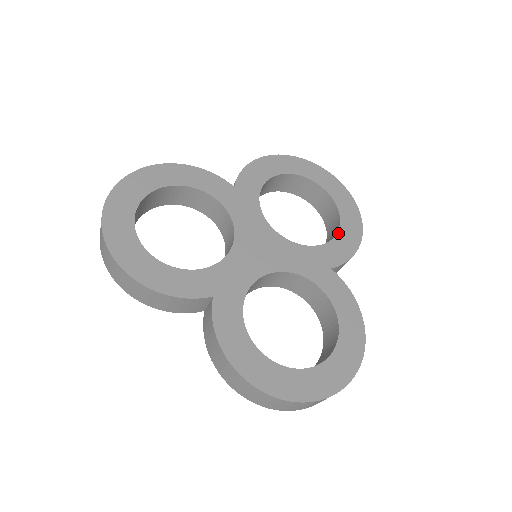
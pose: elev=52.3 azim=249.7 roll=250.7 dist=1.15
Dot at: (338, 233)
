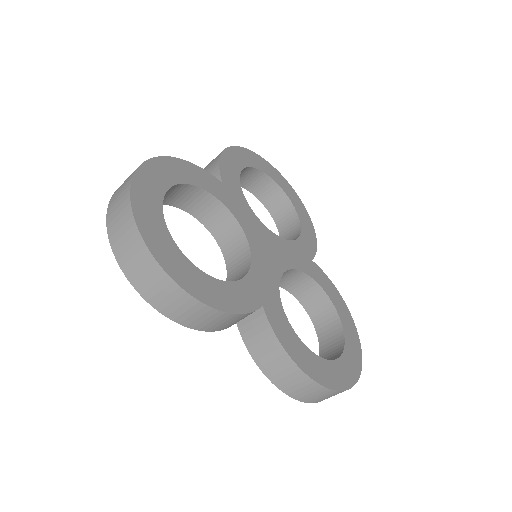
Dot at: (301, 225)
